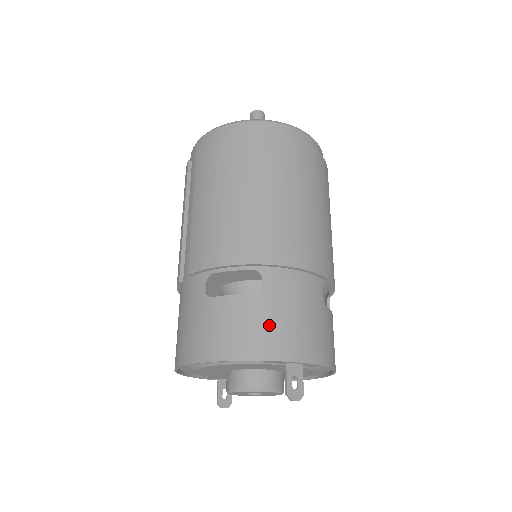
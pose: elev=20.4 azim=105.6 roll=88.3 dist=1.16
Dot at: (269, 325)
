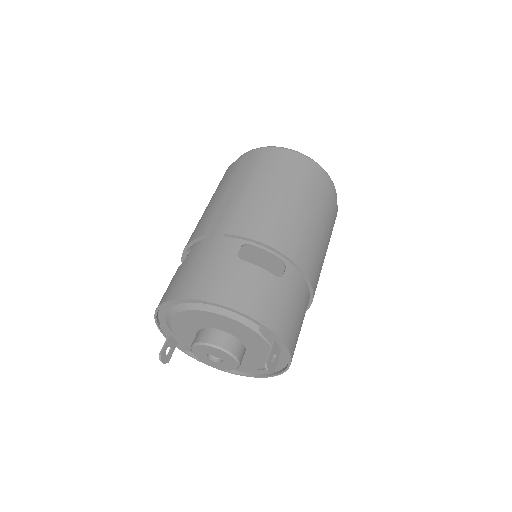
Dot at: (279, 305)
